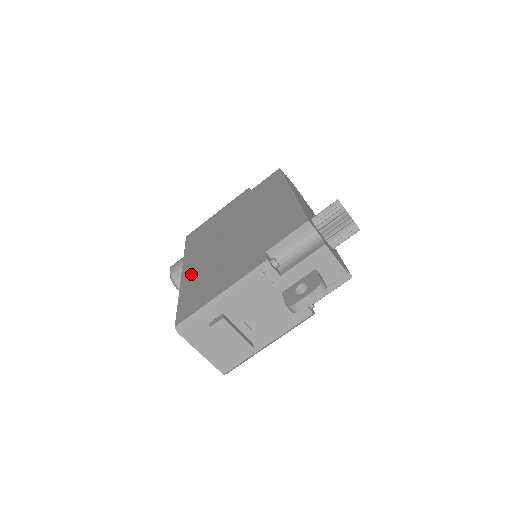
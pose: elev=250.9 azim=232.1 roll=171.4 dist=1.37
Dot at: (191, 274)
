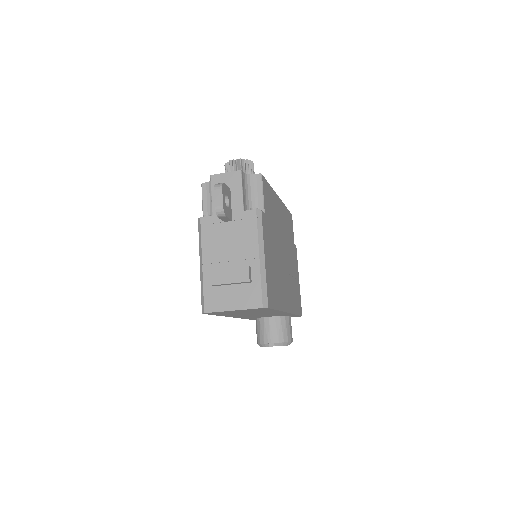
Dot at: occluded
